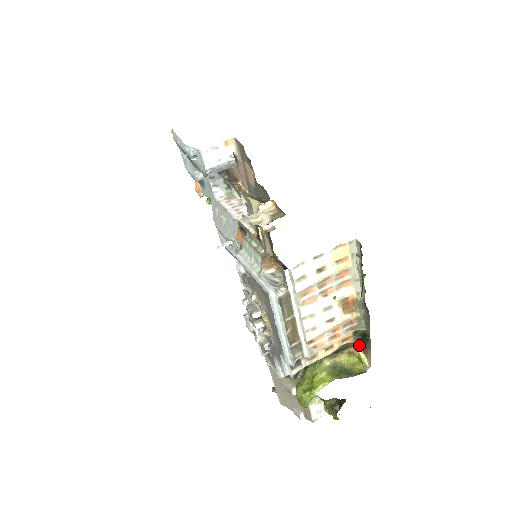
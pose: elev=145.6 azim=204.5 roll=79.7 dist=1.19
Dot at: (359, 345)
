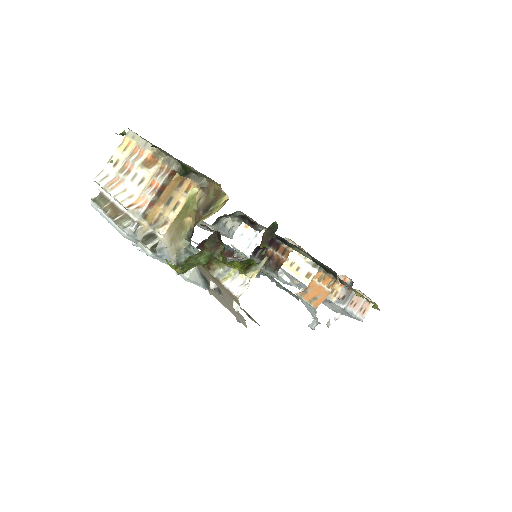
Dot at: (214, 184)
